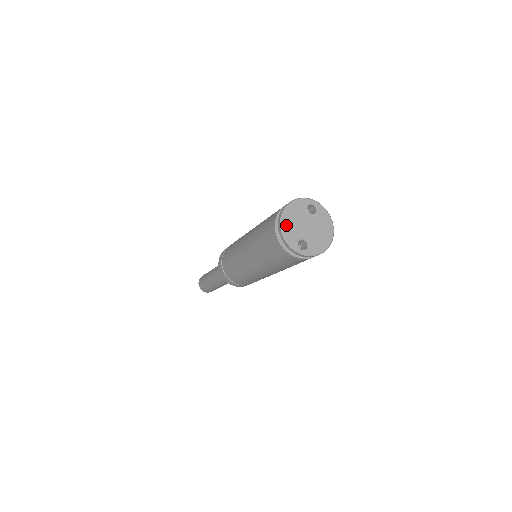
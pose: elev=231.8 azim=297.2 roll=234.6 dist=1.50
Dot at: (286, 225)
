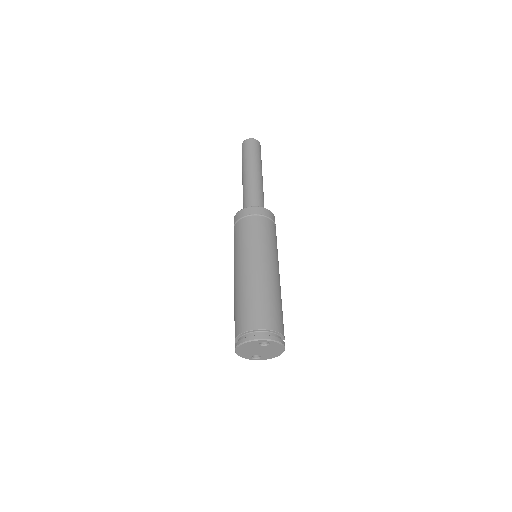
Dot at: (240, 352)
